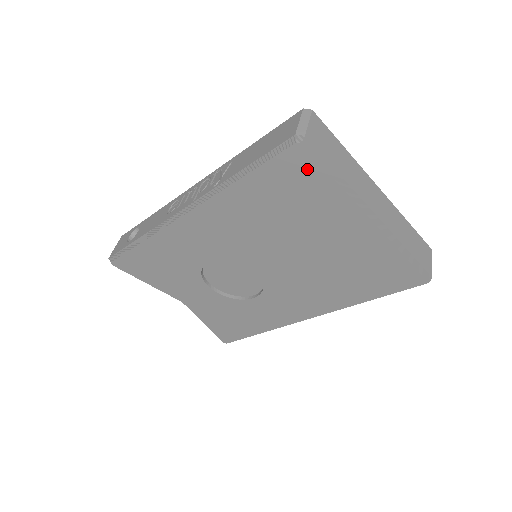
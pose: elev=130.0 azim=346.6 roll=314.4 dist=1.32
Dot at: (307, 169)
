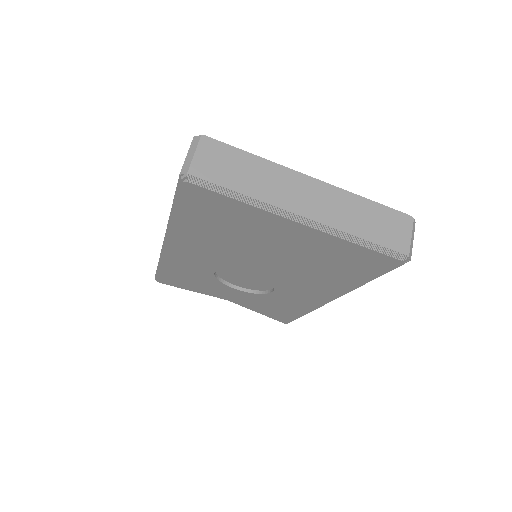
Dot at: (211, 198)
